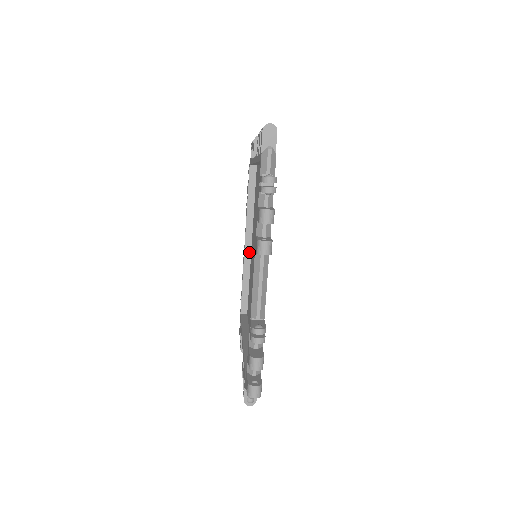
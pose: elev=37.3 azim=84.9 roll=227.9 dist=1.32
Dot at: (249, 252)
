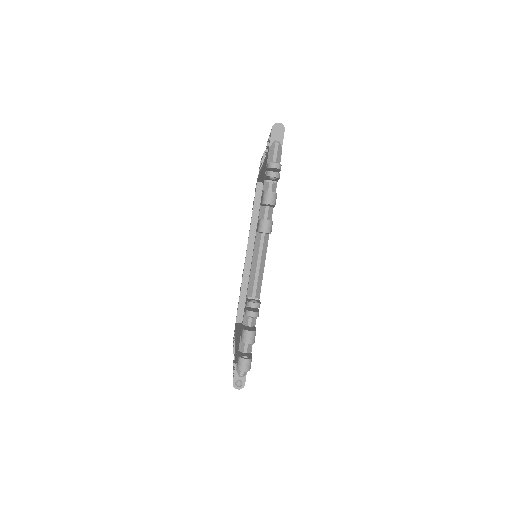
Dot at: (249, 263)
